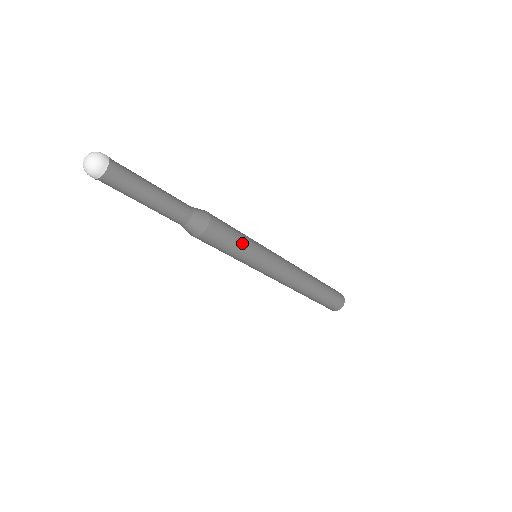
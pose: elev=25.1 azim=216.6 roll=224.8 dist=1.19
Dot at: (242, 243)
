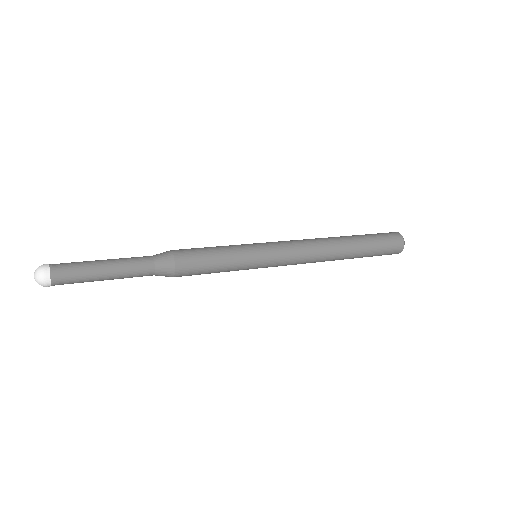
Dot at: (223, 270)
